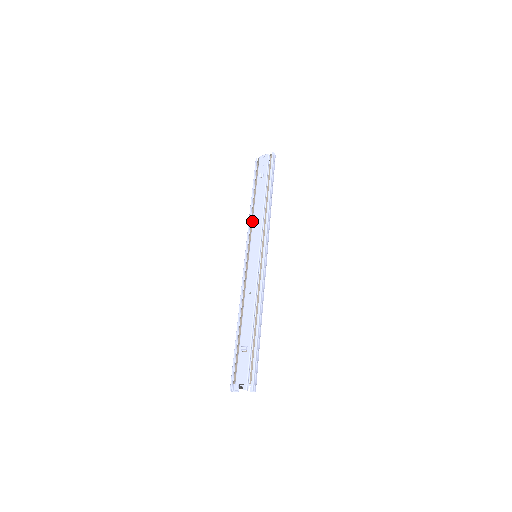
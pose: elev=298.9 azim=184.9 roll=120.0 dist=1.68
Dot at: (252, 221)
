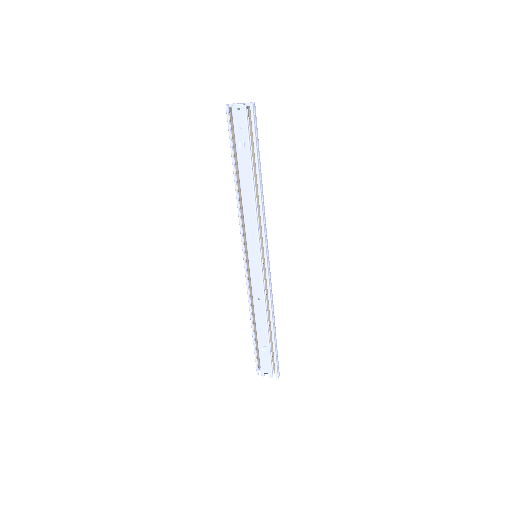
Dot at: (242, 210)
